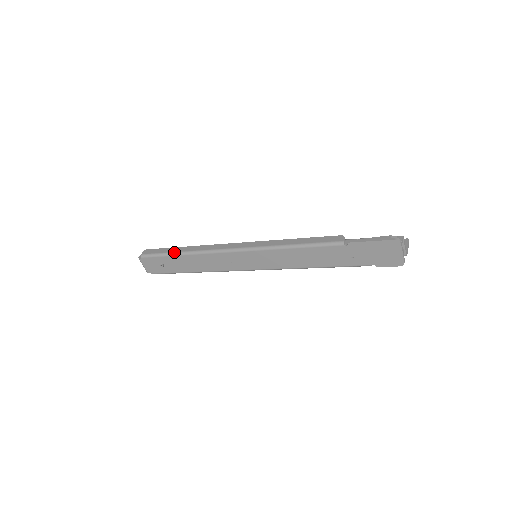
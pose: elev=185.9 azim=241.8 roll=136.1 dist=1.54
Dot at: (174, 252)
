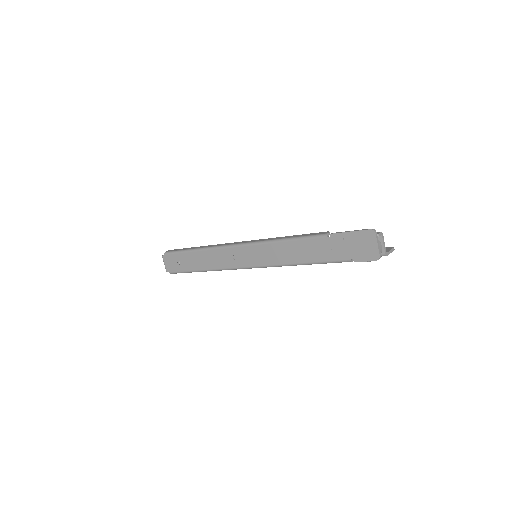
Dot at: (190, 249)
